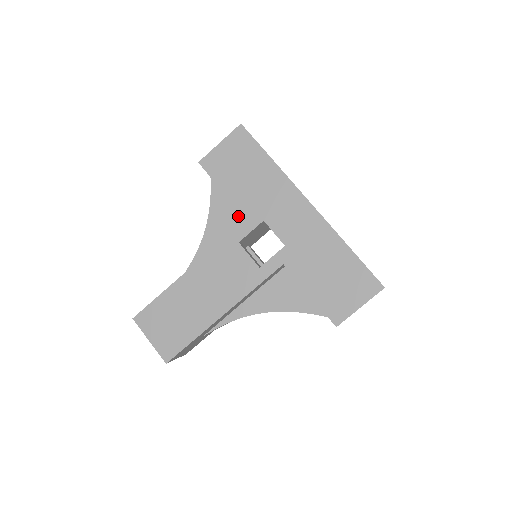
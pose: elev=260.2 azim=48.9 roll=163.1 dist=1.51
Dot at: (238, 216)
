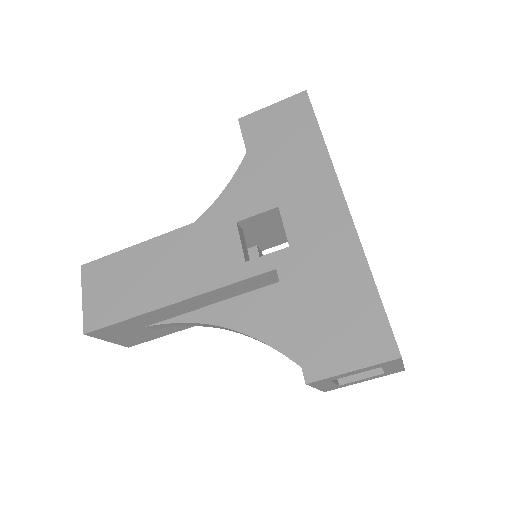
Dot at: occluded
